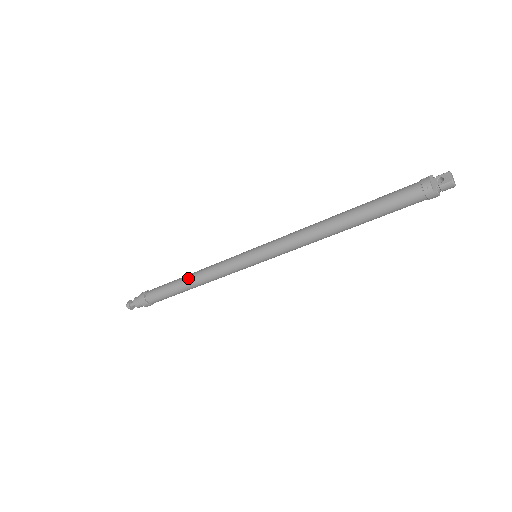
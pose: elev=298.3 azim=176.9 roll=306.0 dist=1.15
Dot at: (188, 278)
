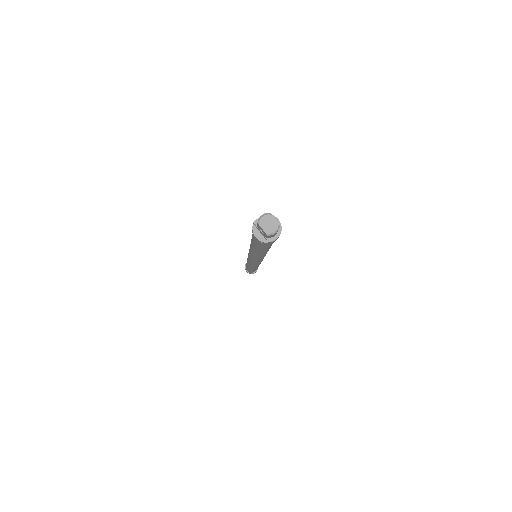
Dot at: (248, 267)
